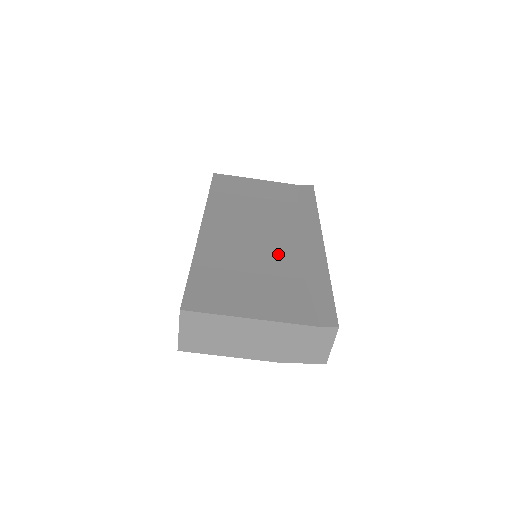
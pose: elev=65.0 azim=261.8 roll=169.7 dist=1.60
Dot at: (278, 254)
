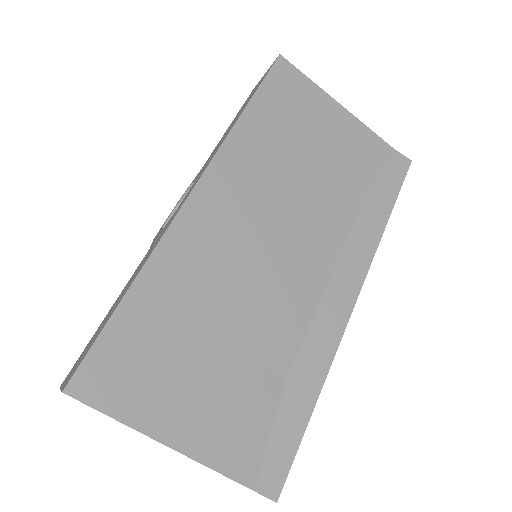
Dot at: (277, 306)
